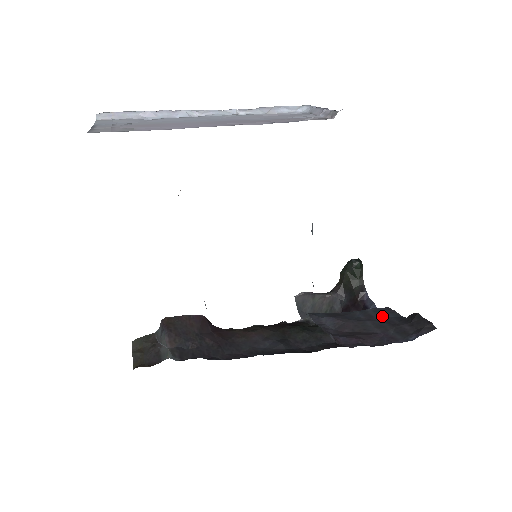
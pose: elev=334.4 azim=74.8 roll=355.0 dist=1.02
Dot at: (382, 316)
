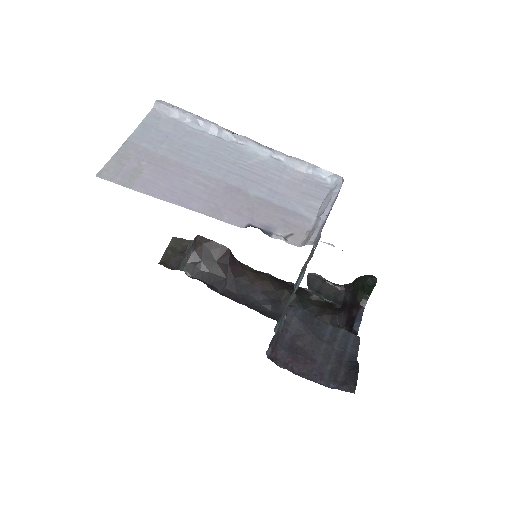
Dot at: (342, 345)
